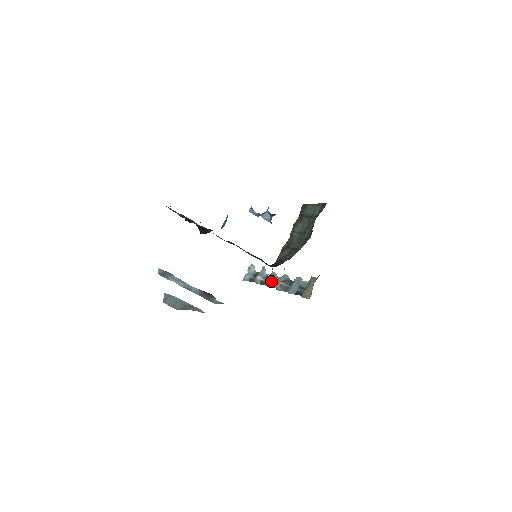
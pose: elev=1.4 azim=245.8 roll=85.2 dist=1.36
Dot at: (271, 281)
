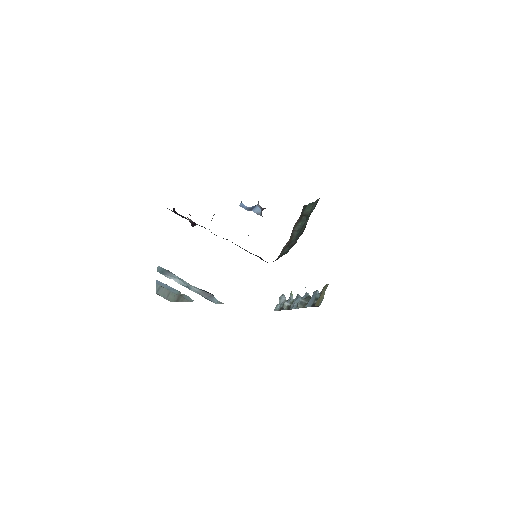
Dot at: (295, 303)
